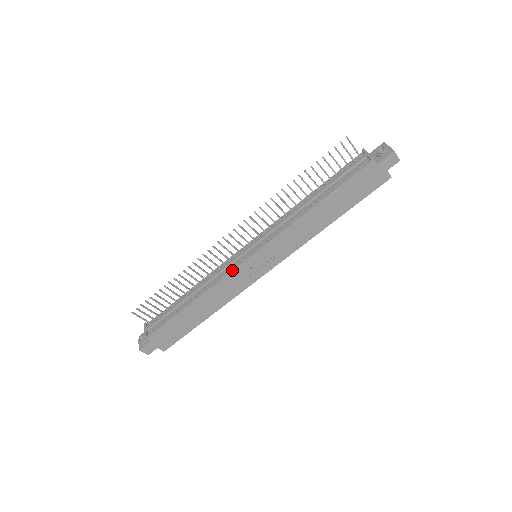
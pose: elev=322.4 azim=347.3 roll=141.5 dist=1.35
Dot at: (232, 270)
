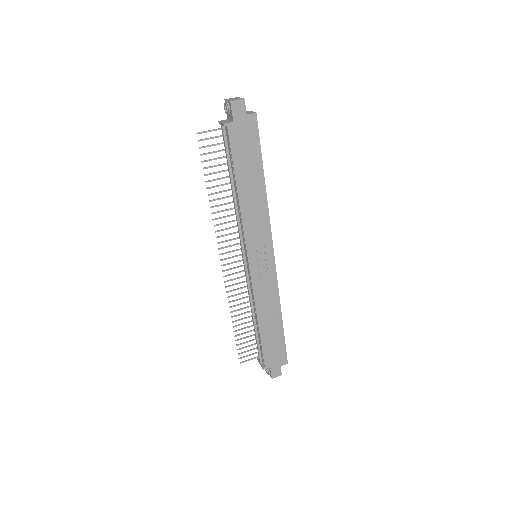
Dot at: (251, 282)
